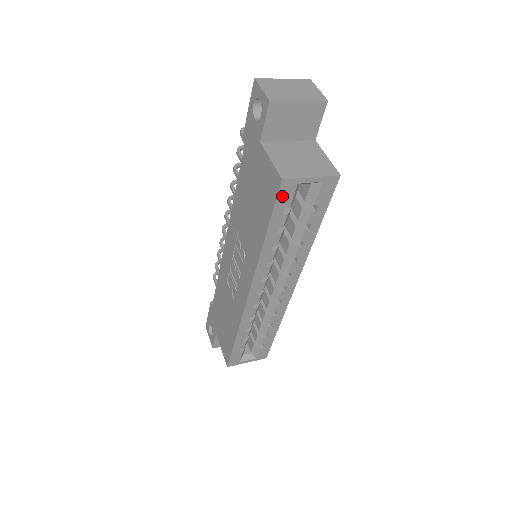
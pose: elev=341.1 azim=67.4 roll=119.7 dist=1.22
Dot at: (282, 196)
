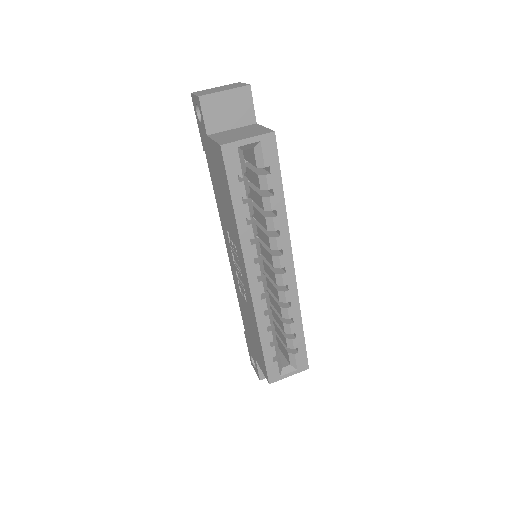
Dot at: (229, 163)
